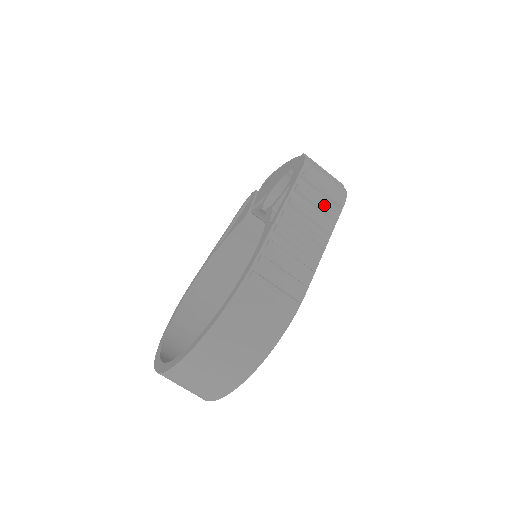
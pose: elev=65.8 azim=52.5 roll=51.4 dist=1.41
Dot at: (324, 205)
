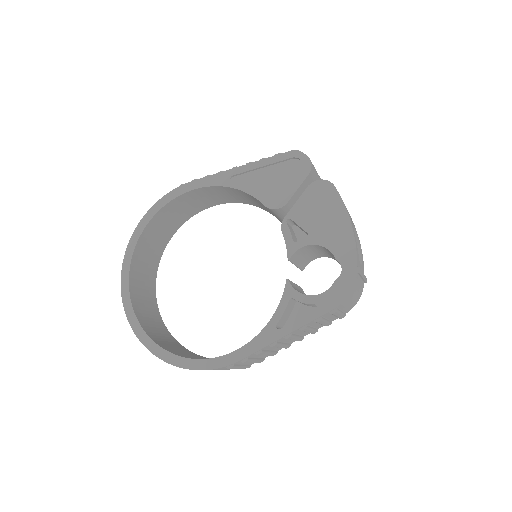
Dot at: (328, 323)
